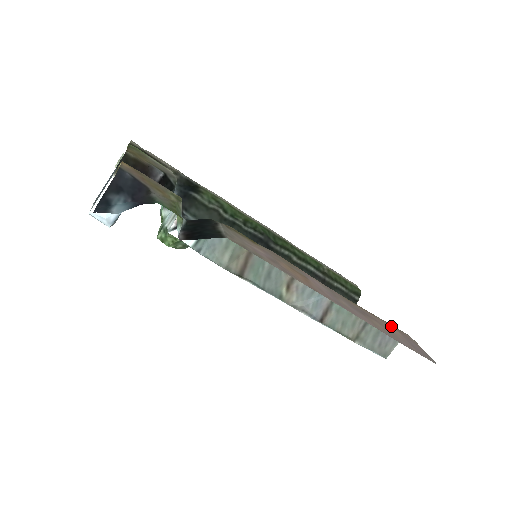
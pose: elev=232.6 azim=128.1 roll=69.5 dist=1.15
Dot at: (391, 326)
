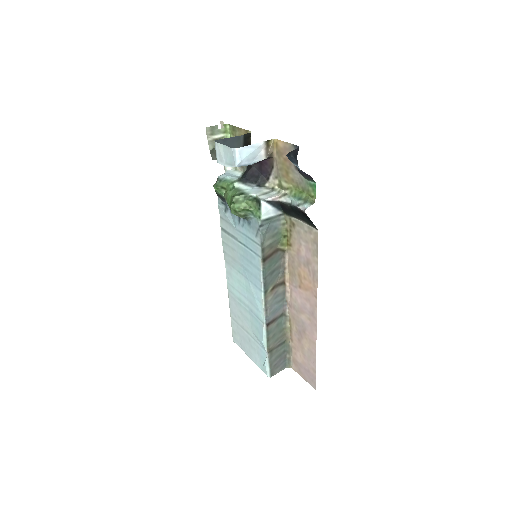
Dot at: (294, 354)
